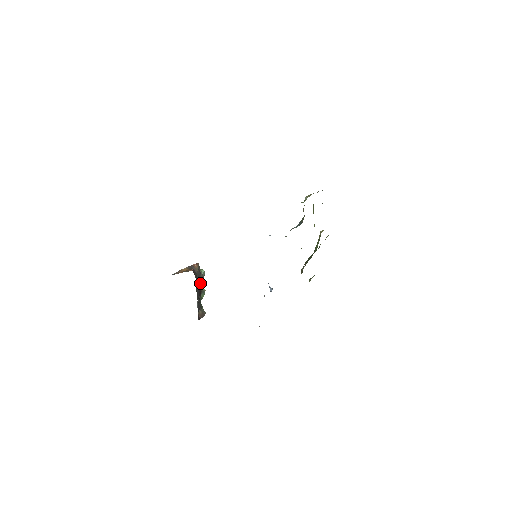
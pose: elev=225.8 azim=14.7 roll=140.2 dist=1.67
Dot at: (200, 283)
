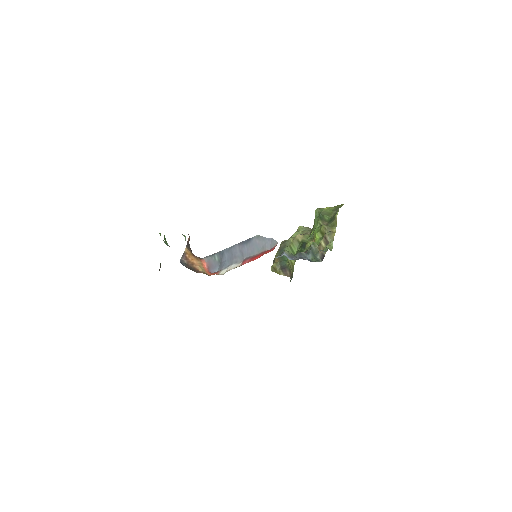
Dot at: occluded
